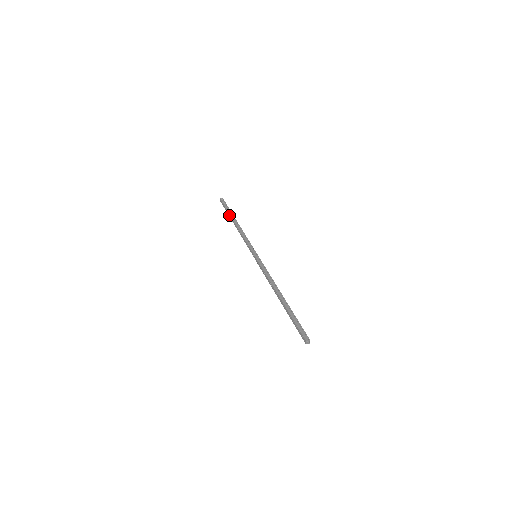
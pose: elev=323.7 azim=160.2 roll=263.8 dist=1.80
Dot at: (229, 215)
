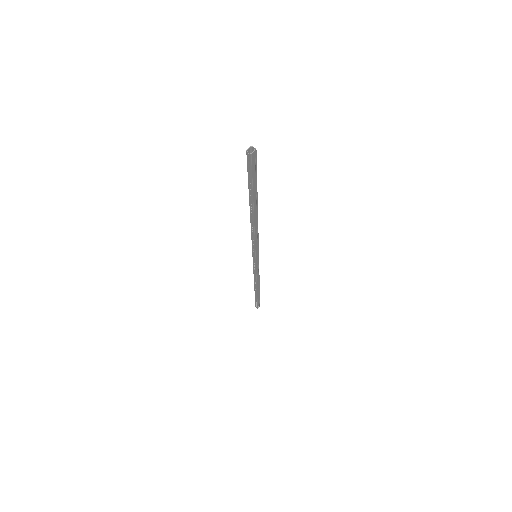
Dot at: (255, 295)
